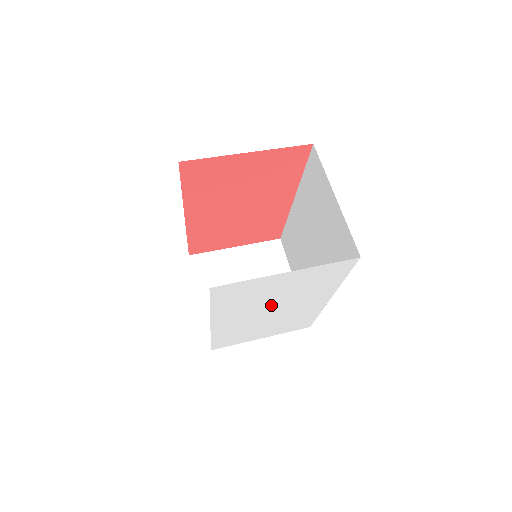
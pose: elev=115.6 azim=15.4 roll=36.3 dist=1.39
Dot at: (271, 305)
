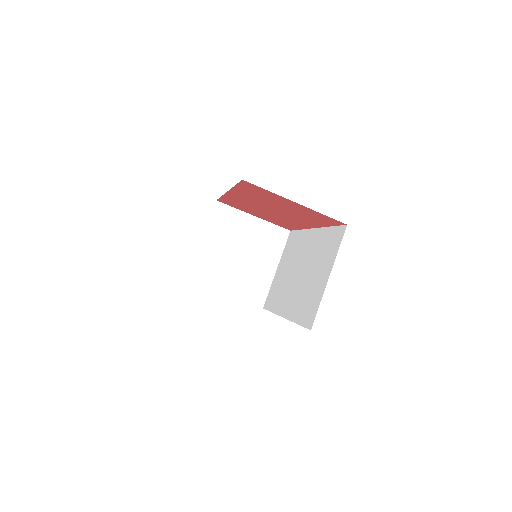
Dot at: occluded
